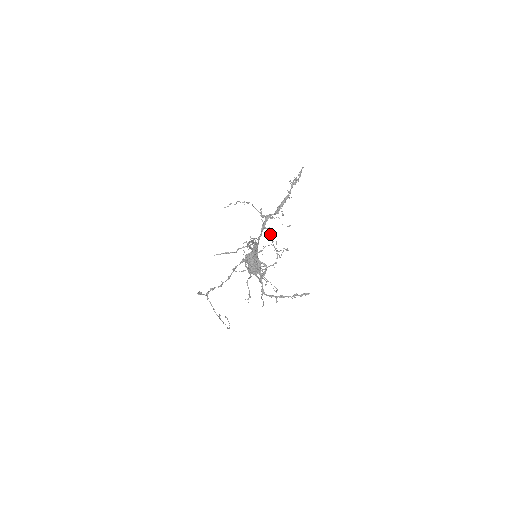
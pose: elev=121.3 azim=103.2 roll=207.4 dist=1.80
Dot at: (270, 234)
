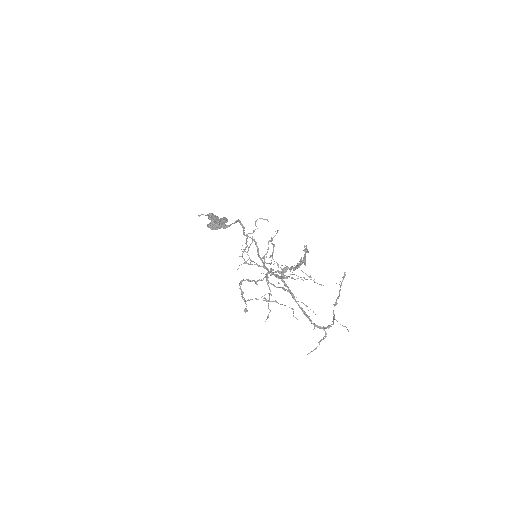
Dot at: occluded
